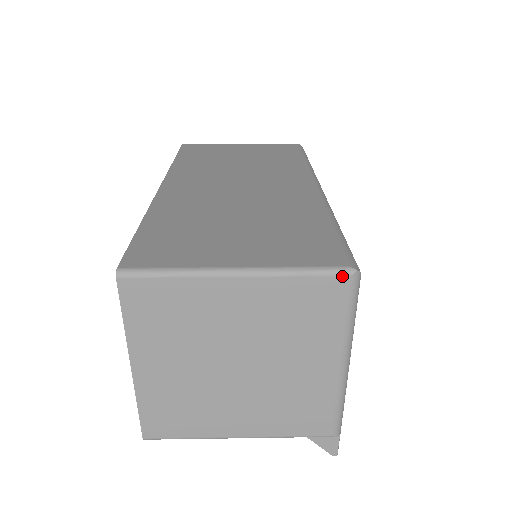
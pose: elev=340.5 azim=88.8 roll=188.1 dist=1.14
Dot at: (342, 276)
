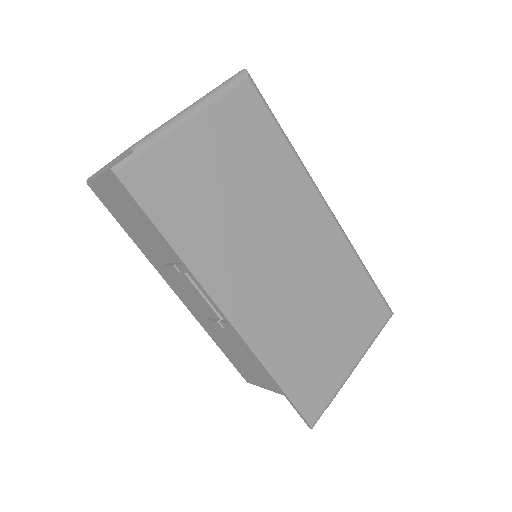
Dot at: occluded
